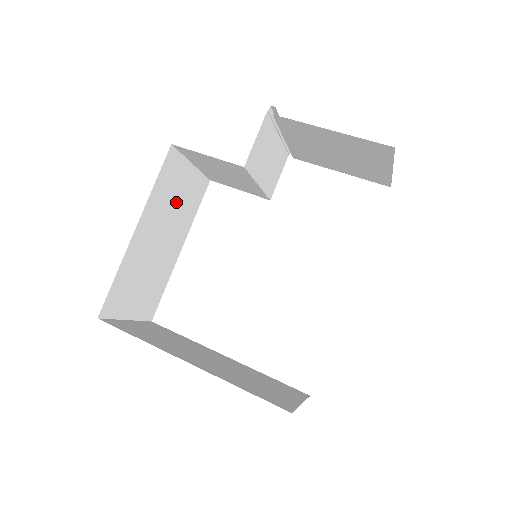
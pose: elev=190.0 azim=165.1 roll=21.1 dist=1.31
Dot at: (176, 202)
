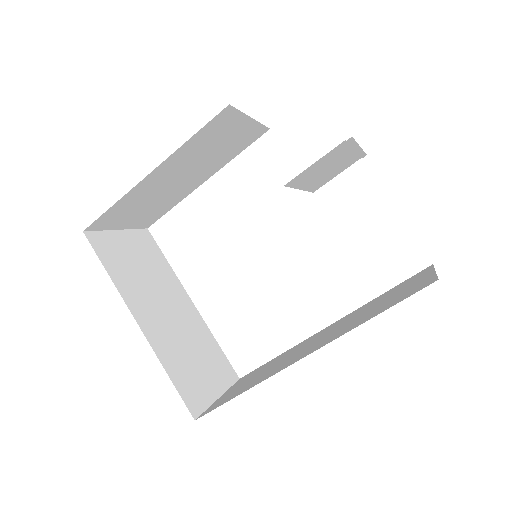
Dot at: (215, 148)
